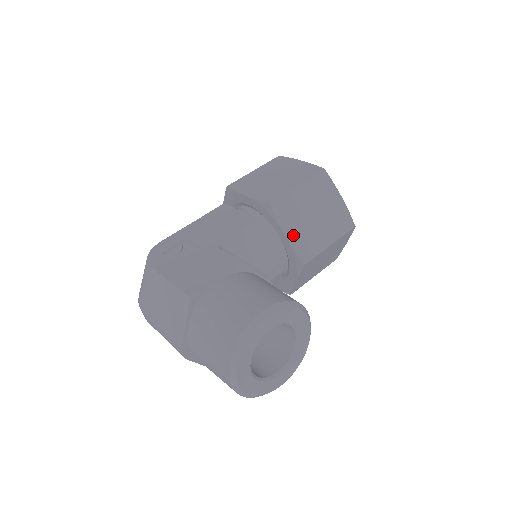
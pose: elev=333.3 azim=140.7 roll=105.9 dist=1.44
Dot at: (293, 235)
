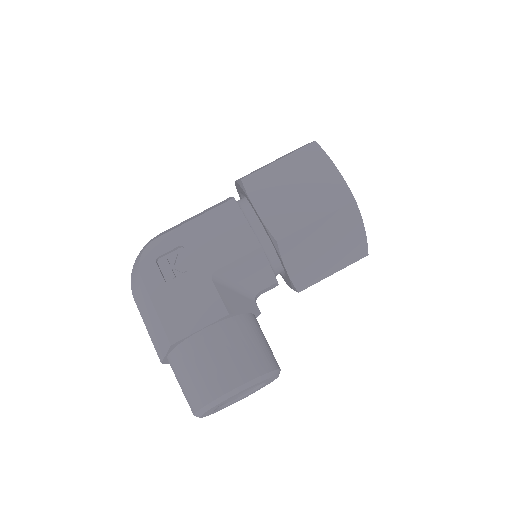
Dot at: (295, 268)
